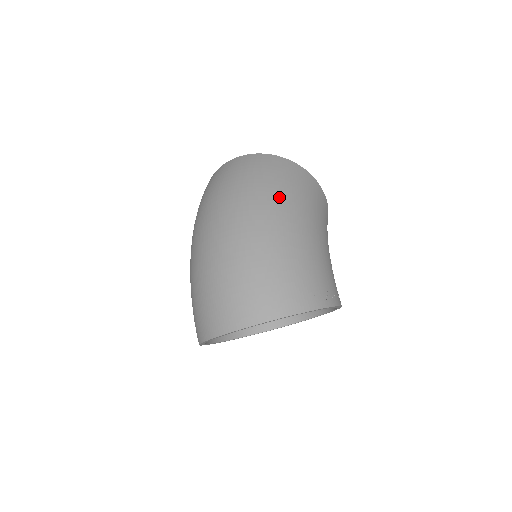
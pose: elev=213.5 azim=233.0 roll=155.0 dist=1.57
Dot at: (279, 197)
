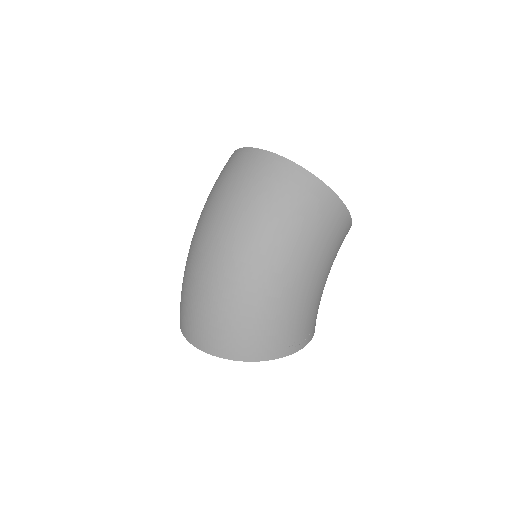
Dot at: (285, 241)
